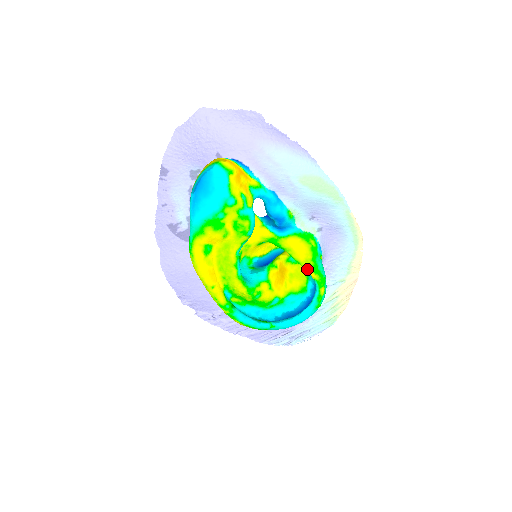
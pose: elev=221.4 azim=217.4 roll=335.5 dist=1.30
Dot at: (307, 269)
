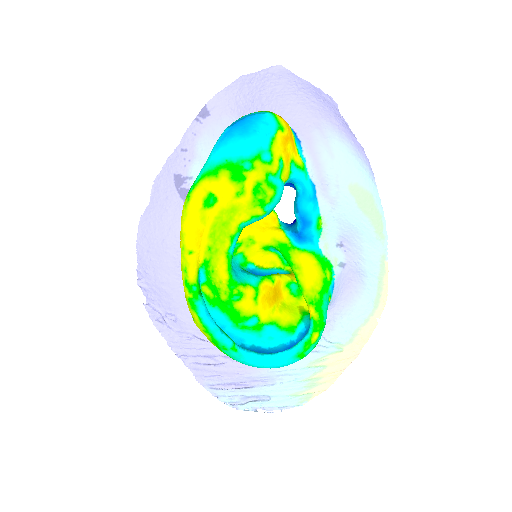
Dot at: (308, 301)
